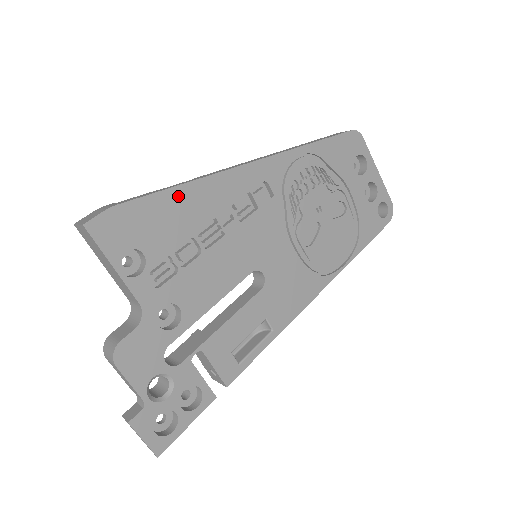
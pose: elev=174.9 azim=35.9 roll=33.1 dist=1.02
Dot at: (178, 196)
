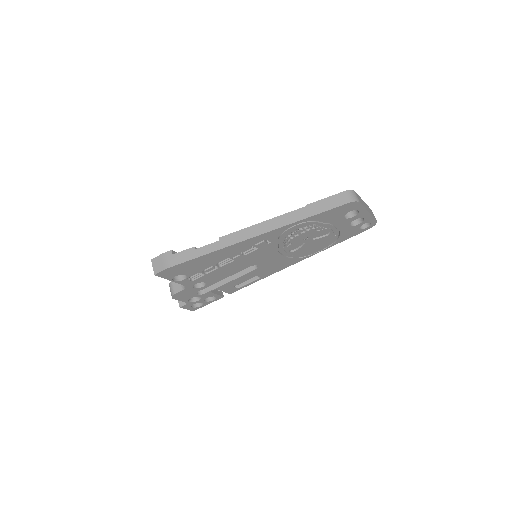
Dot at: (205, 257)
